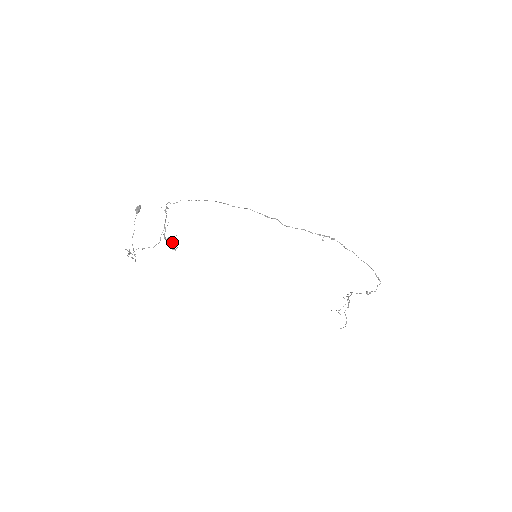
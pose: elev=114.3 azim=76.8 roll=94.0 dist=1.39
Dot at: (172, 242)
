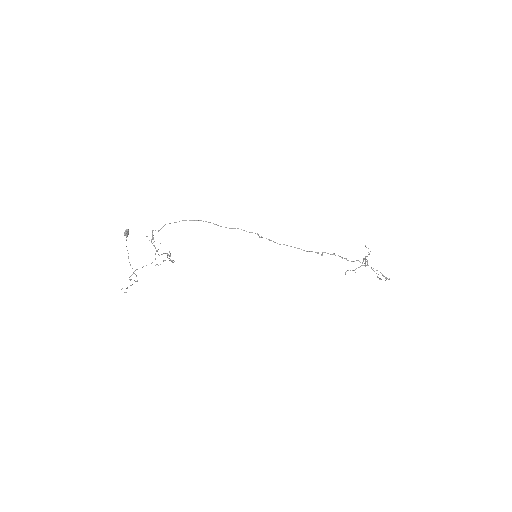
Dot at: occluded
